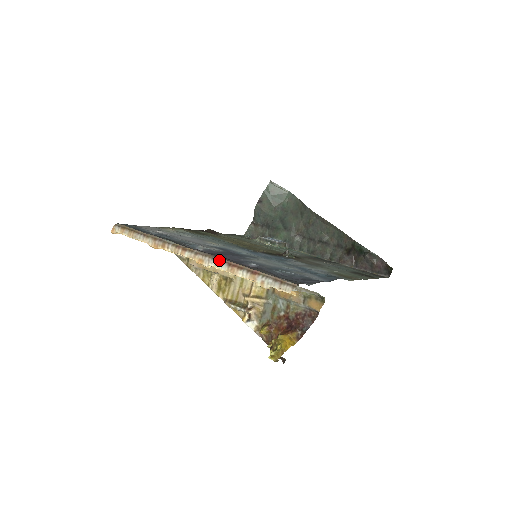
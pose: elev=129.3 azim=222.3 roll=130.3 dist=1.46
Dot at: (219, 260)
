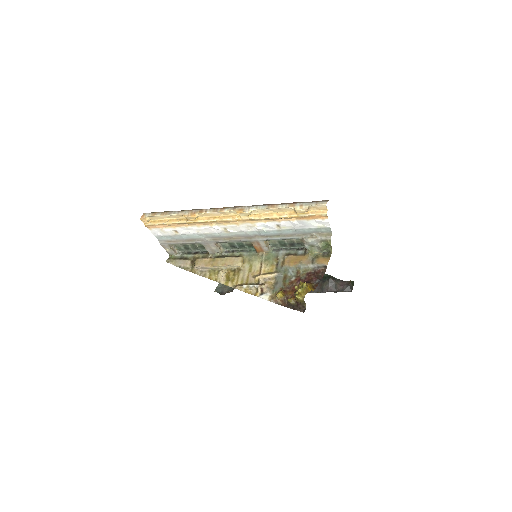
Dot at: (258, 205)
